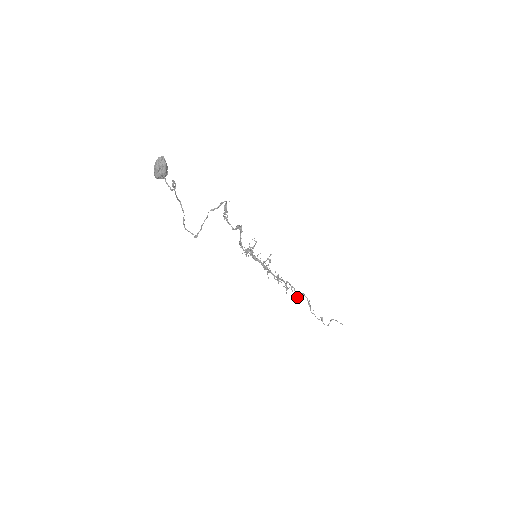
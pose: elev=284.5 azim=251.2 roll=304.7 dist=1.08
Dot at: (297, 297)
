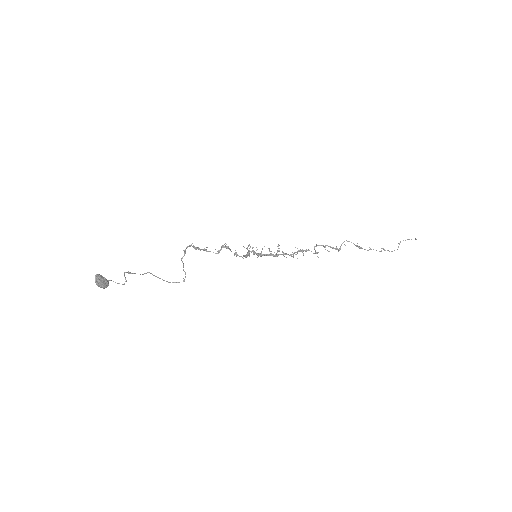
Dot at: (338, 250)
